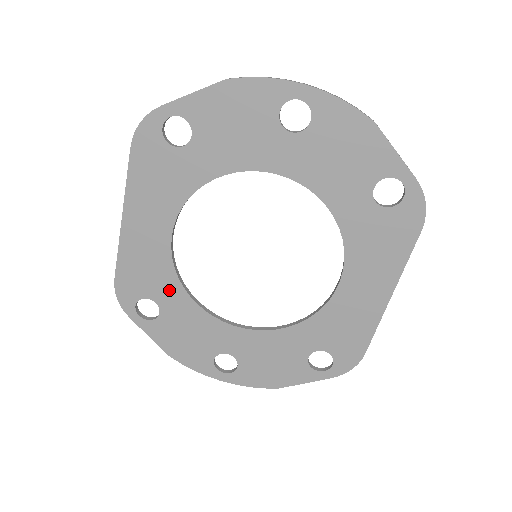
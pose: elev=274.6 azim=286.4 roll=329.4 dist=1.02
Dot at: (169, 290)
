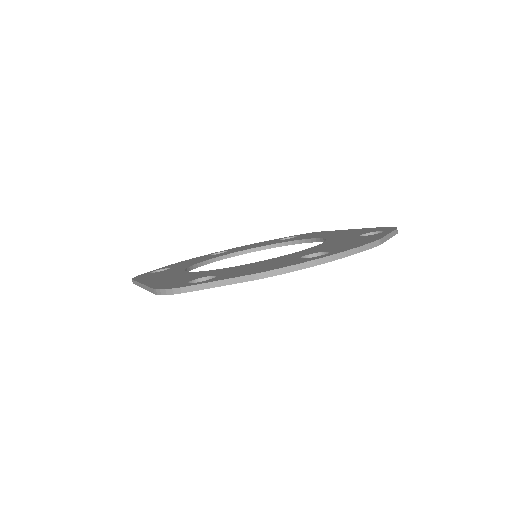
Dot at: (211, 273)
